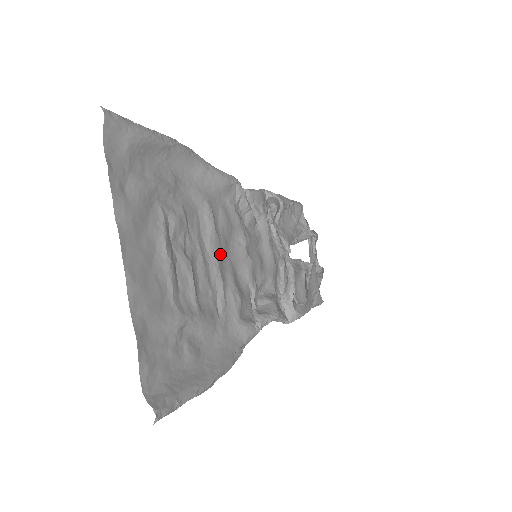
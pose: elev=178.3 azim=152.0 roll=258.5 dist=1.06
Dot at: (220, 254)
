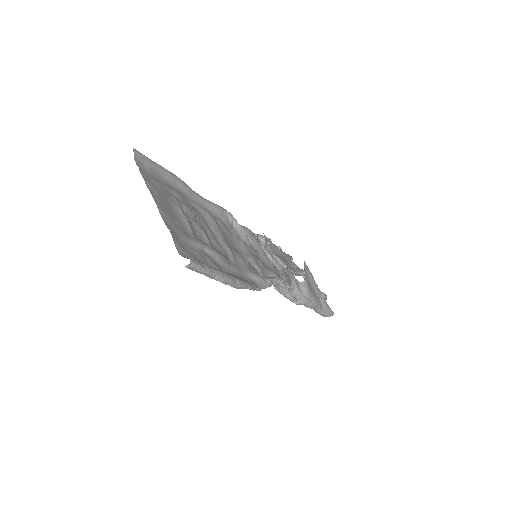
Dot at: (224, 238)
